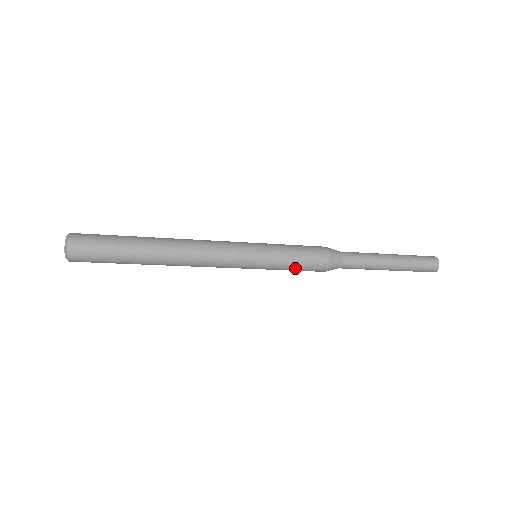
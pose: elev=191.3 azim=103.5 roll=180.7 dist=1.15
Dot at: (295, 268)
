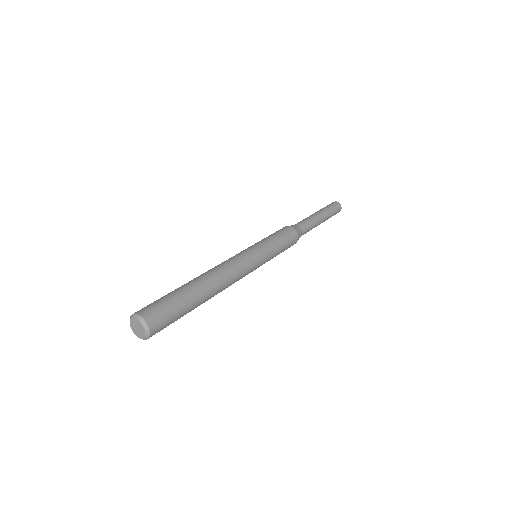
Dot at: occluded
